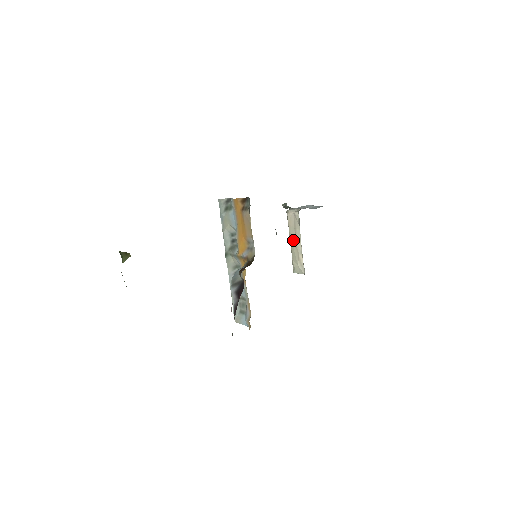
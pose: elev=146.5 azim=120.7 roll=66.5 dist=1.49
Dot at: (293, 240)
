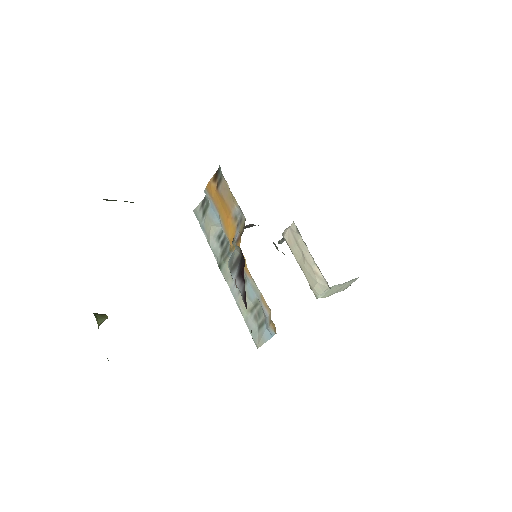
Dot at: (300, 258)
